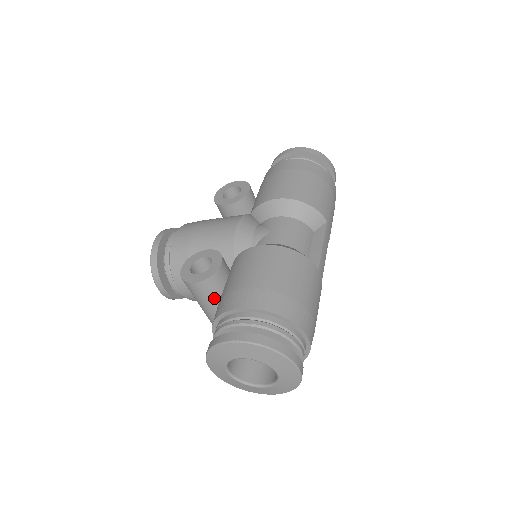
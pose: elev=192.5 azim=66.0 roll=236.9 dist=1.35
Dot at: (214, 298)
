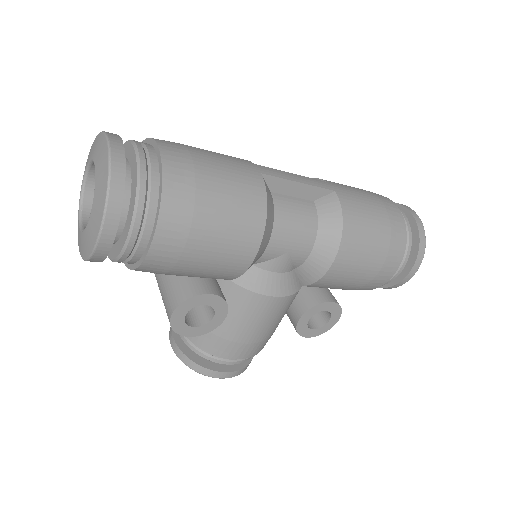
Dot at: occluded
